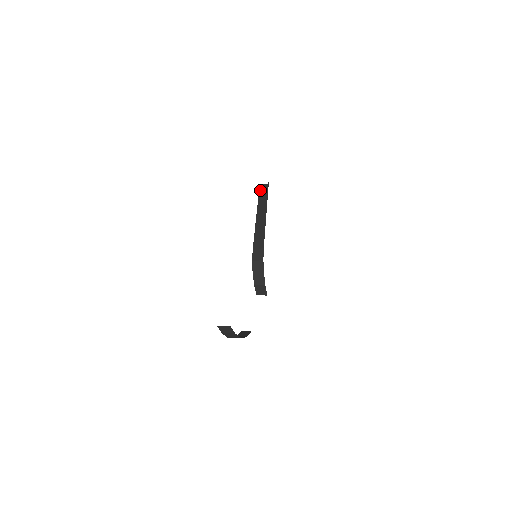
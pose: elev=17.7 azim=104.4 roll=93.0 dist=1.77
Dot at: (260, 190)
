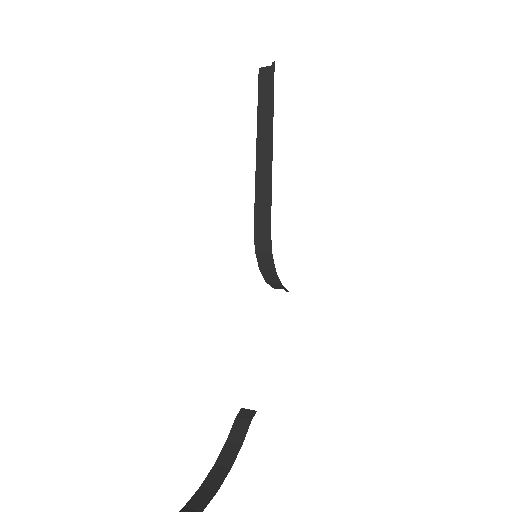
Dot at: (260, 83)
